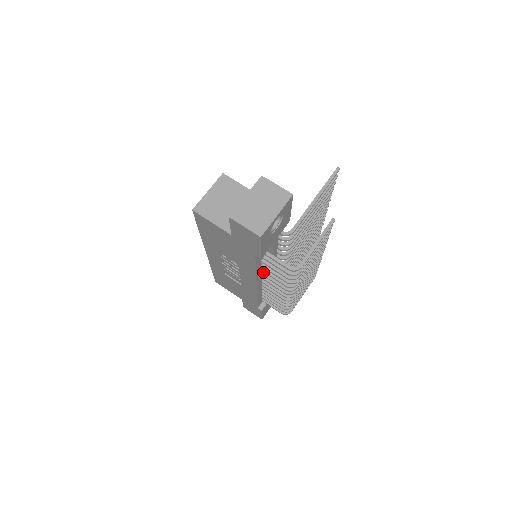
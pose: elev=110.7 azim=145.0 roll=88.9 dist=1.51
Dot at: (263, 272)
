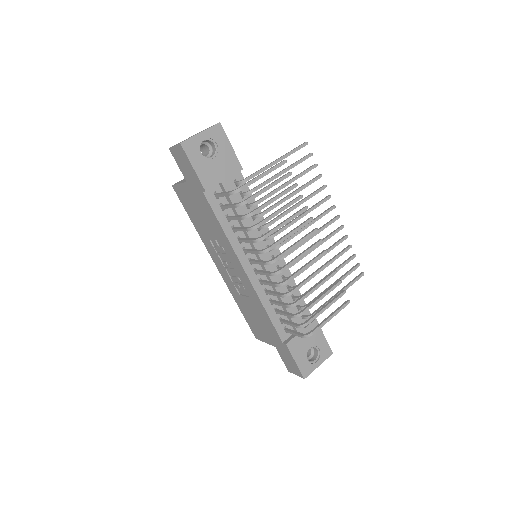
Dot at: (245, 249)
